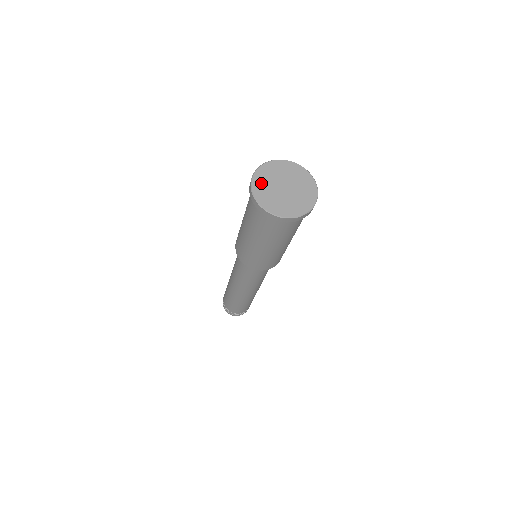
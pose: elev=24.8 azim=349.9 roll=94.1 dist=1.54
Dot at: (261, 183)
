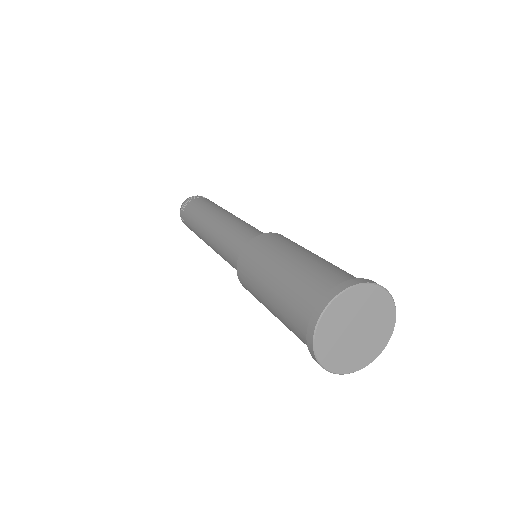
Dot at: (332, 356)
